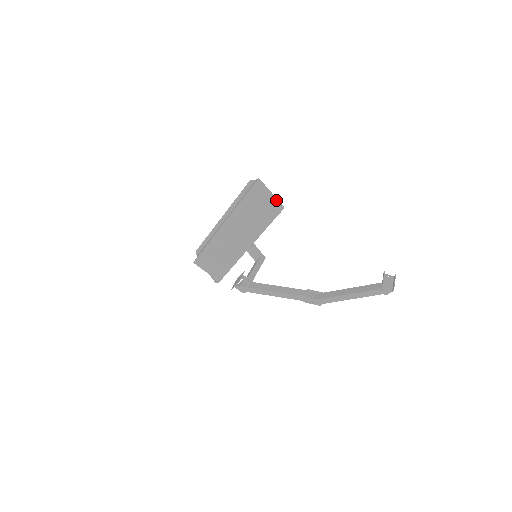
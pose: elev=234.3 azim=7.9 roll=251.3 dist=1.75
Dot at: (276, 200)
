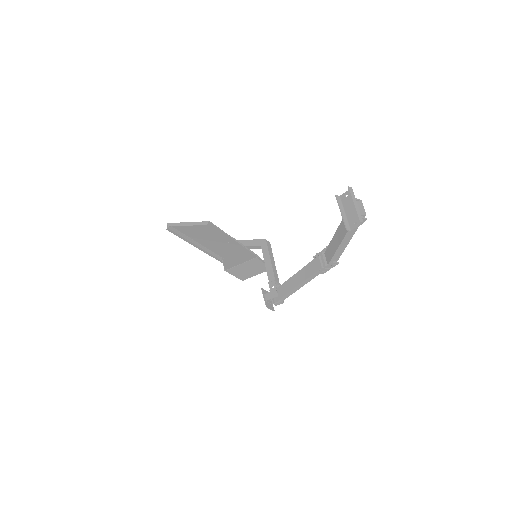
Dot at: occluded
